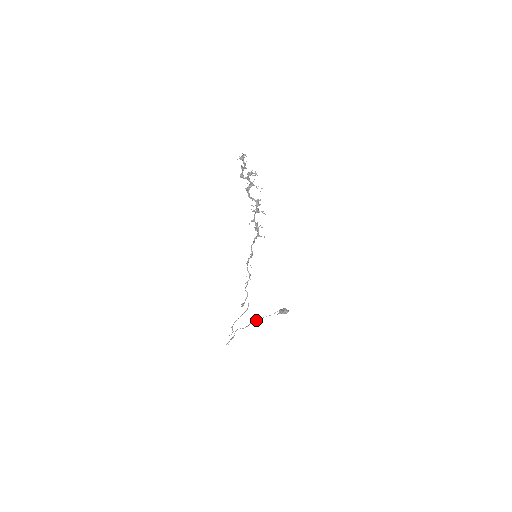
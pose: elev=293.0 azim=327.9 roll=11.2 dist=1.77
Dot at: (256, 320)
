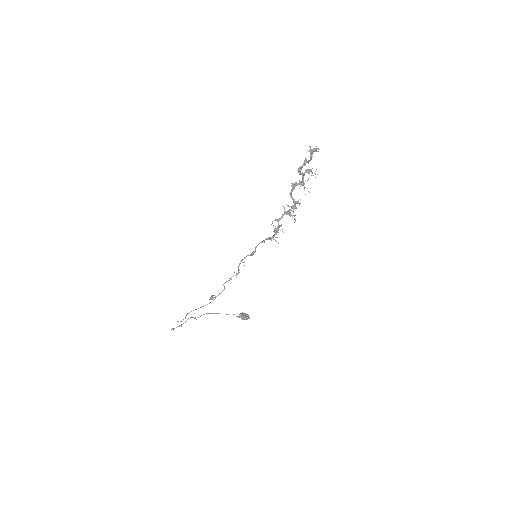
Dot at: (211, 313)
